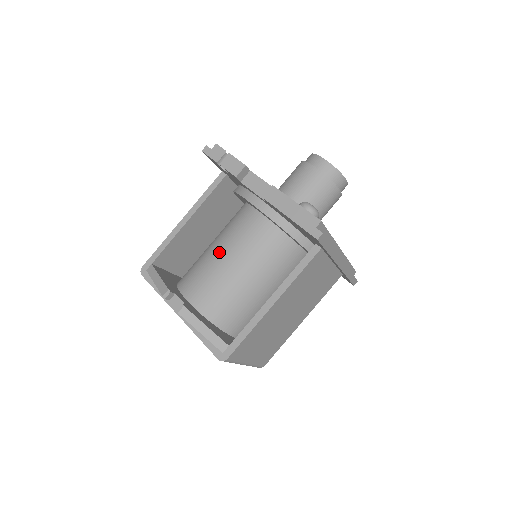
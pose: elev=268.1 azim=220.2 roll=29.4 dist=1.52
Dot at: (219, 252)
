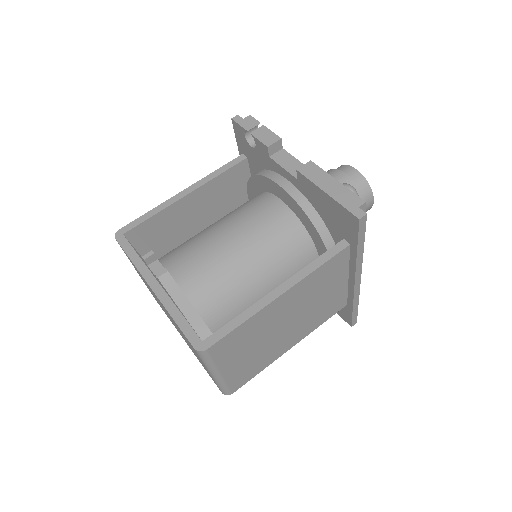
Dot at: (221, 230)
